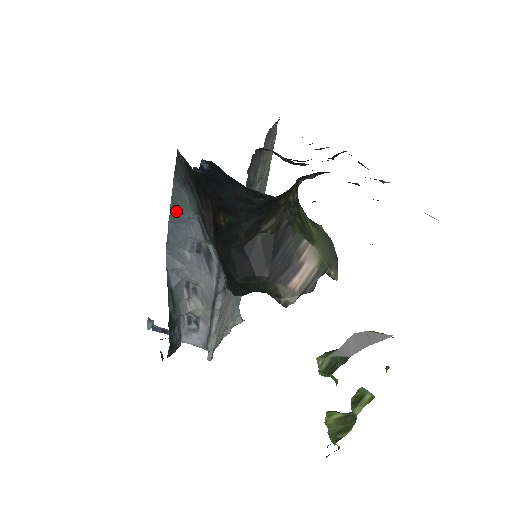
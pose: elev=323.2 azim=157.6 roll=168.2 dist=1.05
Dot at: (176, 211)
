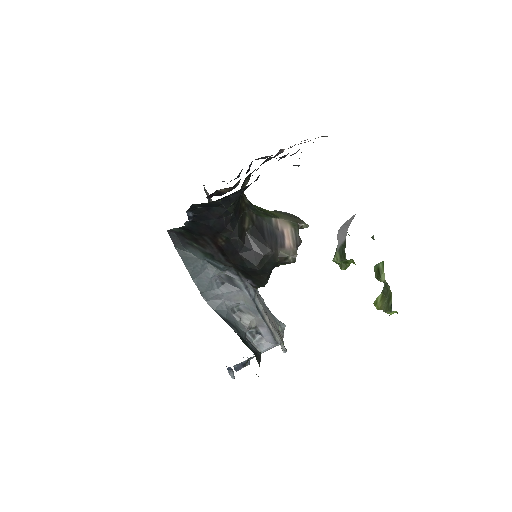
Dot at: (192, 269)
